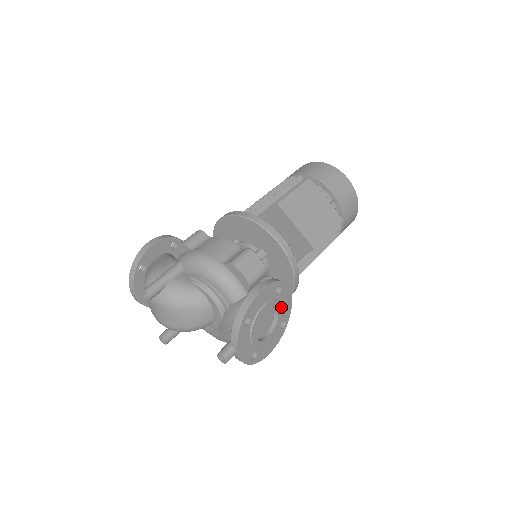
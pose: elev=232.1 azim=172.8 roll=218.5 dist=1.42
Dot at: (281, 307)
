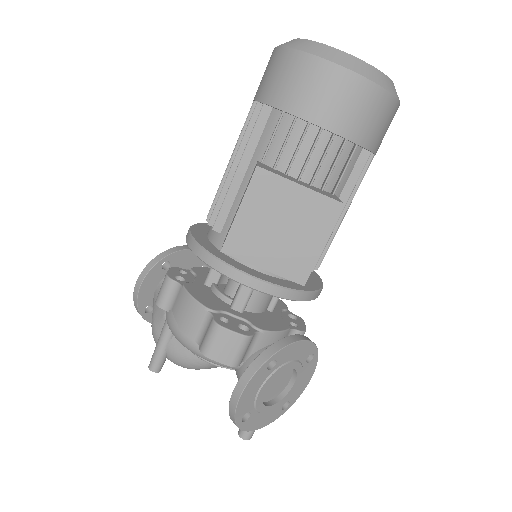
Dot at: (291, 362)
